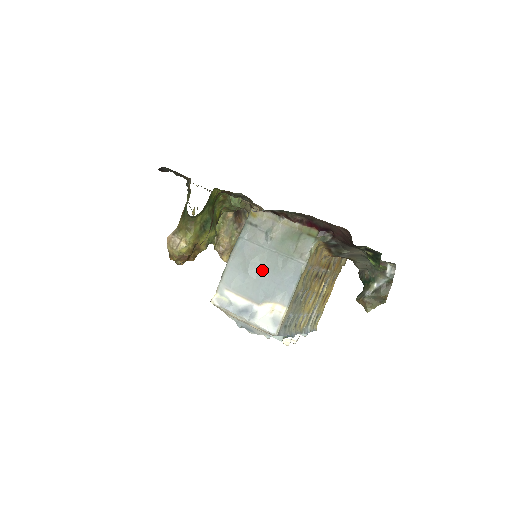
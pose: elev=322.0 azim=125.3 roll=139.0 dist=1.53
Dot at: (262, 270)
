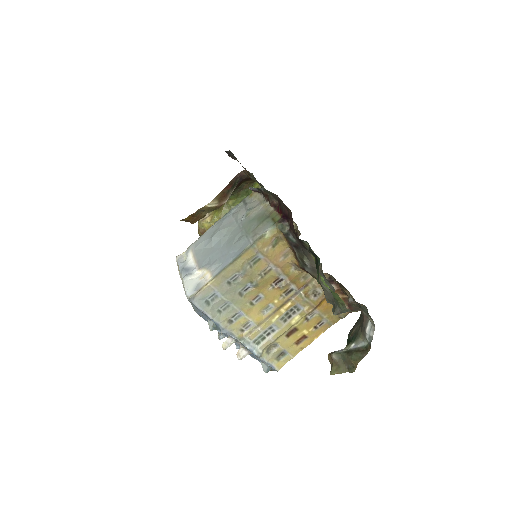
Dot at: (222, 240)
